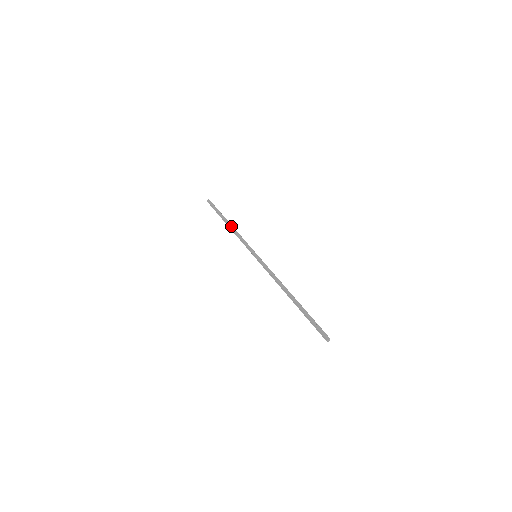
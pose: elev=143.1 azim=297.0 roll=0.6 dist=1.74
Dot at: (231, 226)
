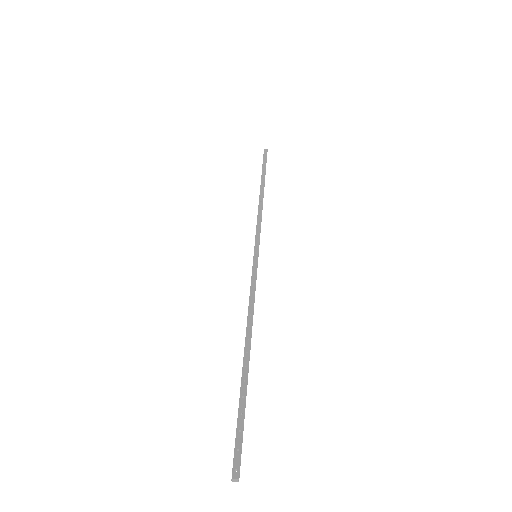
Dot at: (261, 196)
